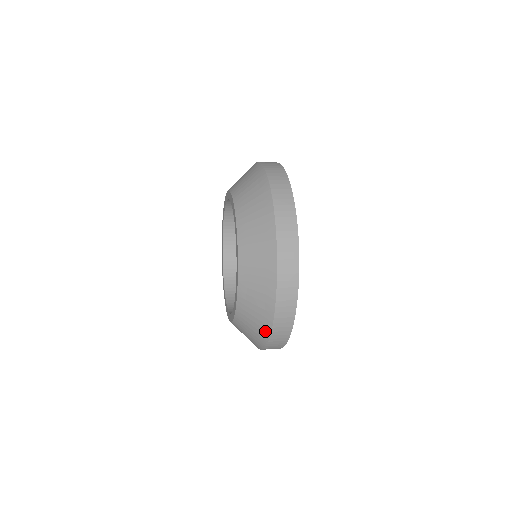
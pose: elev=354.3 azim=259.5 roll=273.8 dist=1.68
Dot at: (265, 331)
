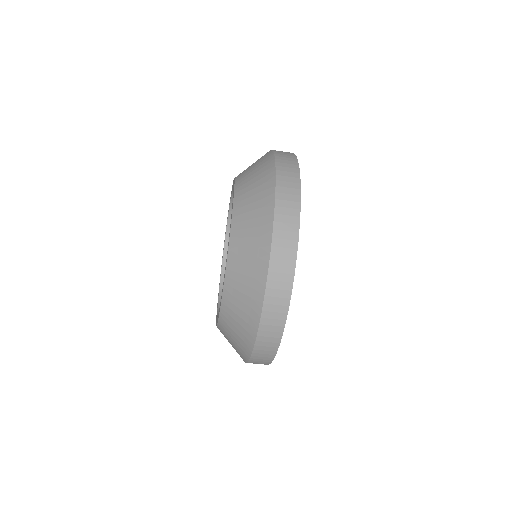
Dot at: (268, 158)
